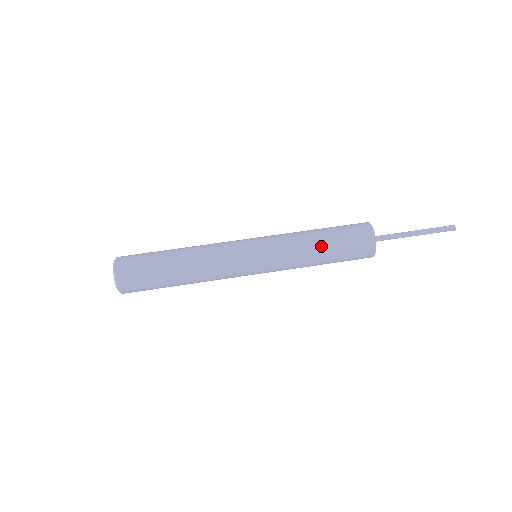
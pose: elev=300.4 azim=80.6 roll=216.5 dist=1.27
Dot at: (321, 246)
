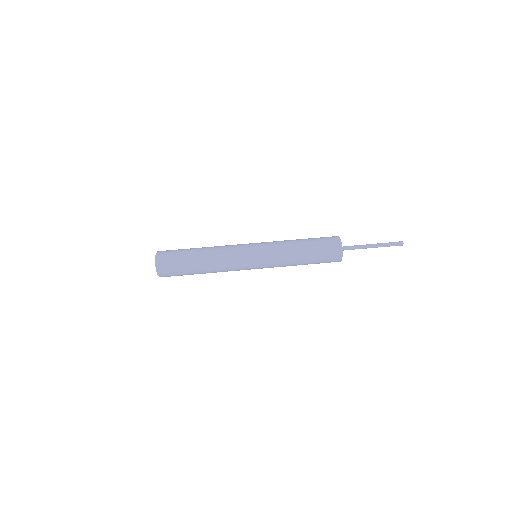
Dot at: (302, 251)
